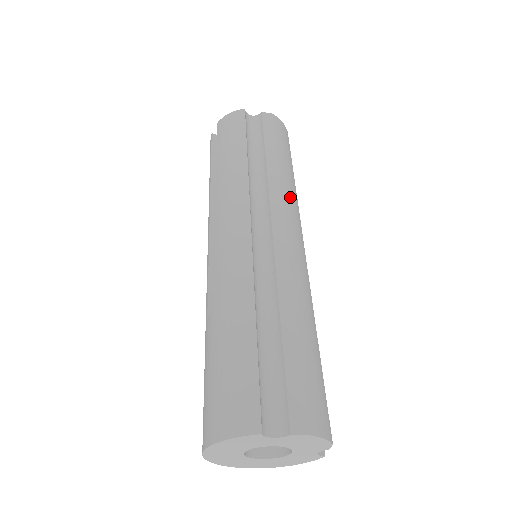
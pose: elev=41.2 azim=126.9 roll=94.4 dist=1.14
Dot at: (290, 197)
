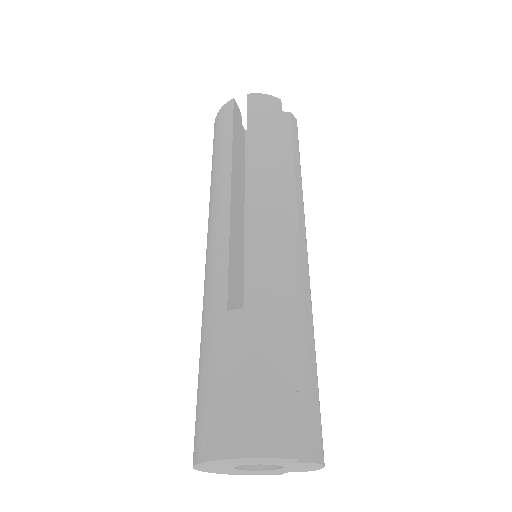
Dot at: occluded
